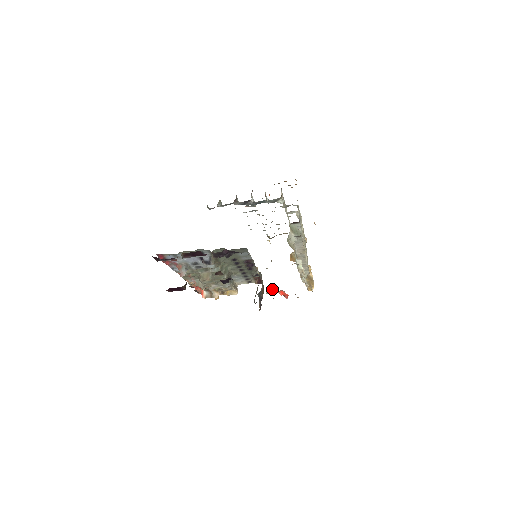
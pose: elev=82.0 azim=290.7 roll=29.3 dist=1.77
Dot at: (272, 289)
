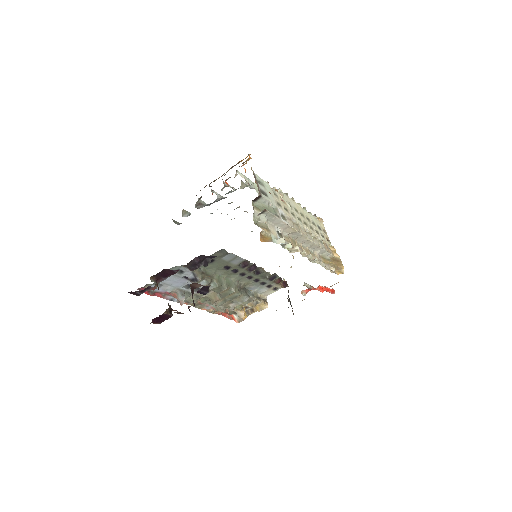
Dot at: occluded
